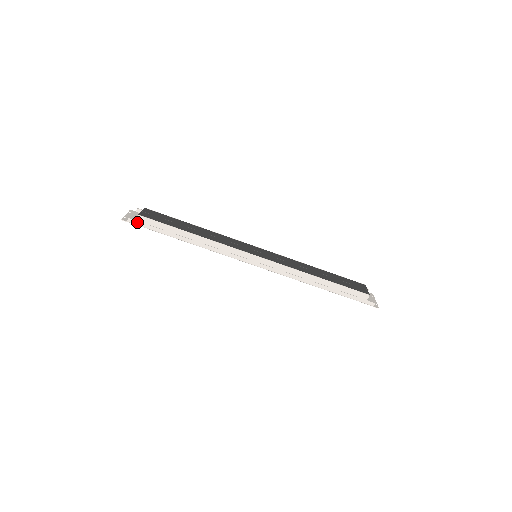
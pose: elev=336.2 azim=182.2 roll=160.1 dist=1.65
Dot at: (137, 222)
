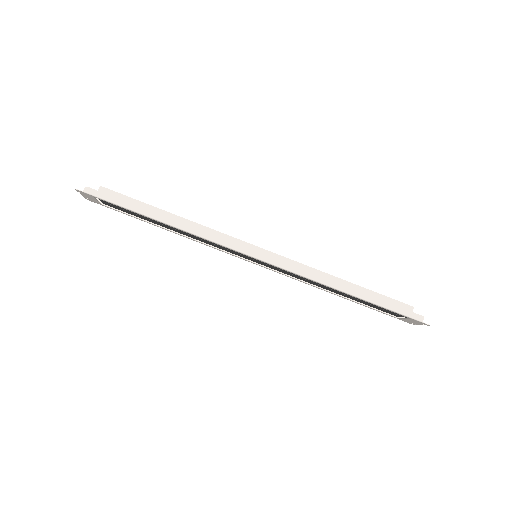
Dot at: (97, 192)
